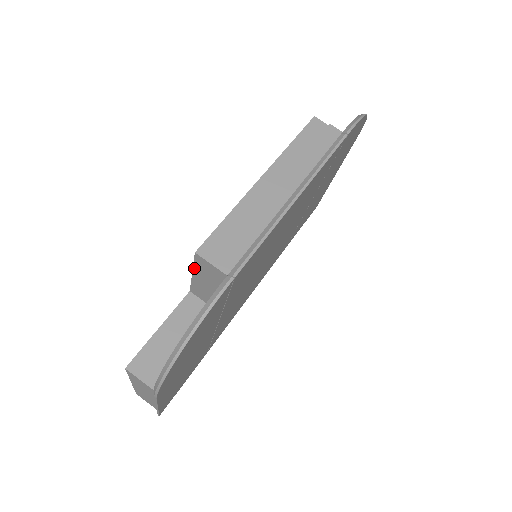
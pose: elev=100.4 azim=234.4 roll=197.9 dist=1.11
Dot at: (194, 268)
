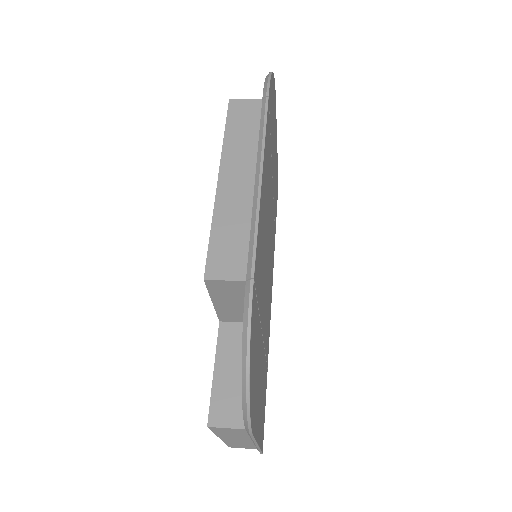
Dot at: (211, 296)
